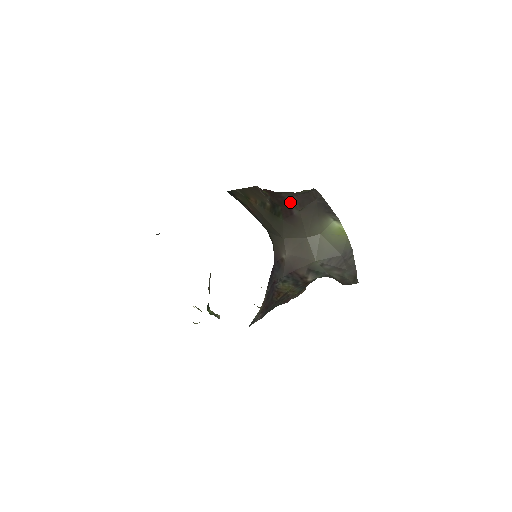
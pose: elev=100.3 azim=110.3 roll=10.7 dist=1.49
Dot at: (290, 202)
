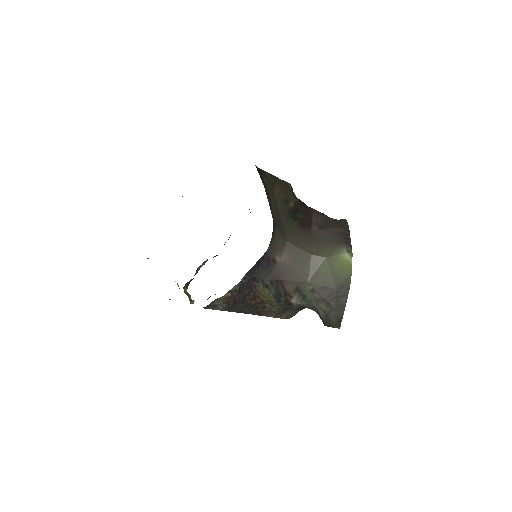
Dot at: (315, 218)
